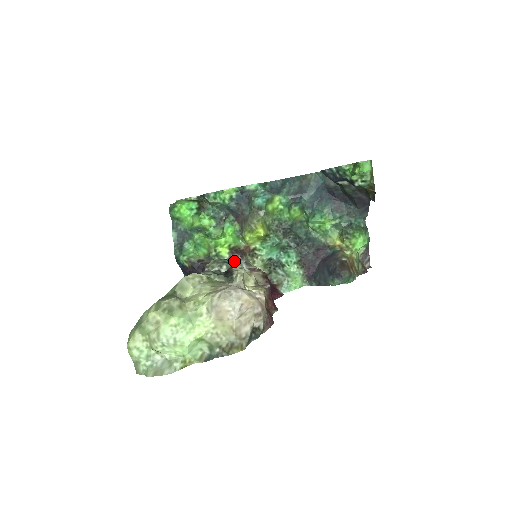
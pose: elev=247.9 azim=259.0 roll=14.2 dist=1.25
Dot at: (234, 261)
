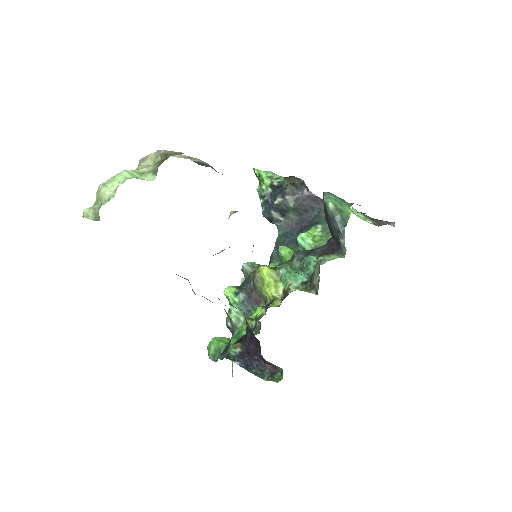
Dot at: occluded
